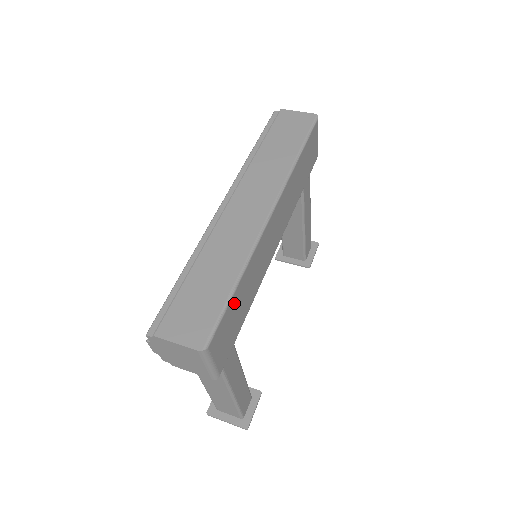
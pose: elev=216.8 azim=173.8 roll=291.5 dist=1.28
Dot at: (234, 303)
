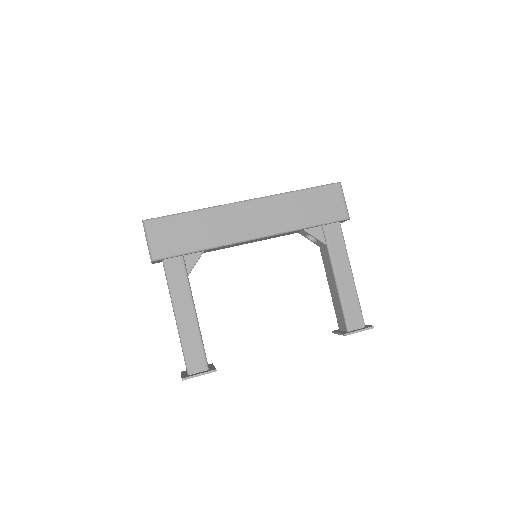
Dot at: (182, 221)
